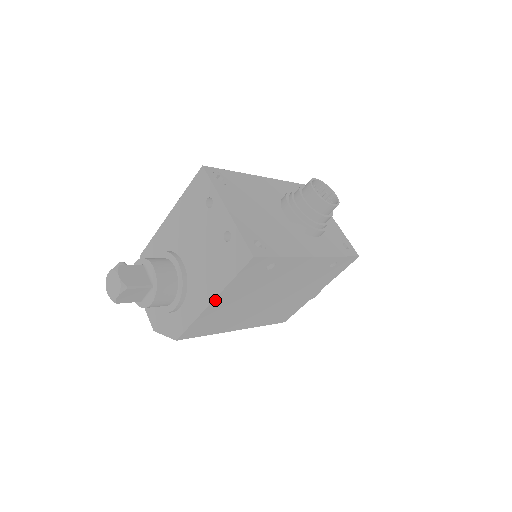
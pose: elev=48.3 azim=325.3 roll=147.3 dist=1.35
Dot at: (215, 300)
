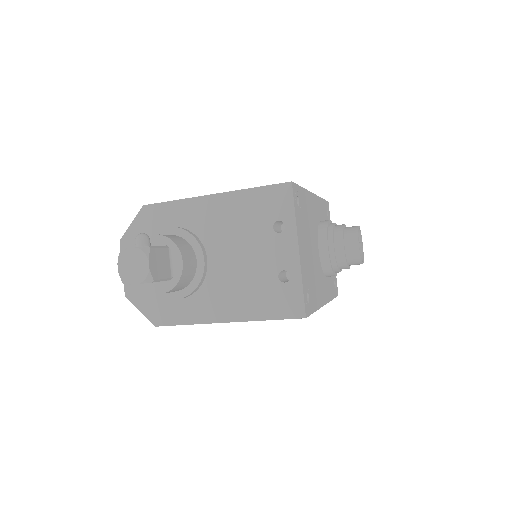
Dot at: (231, 321)
